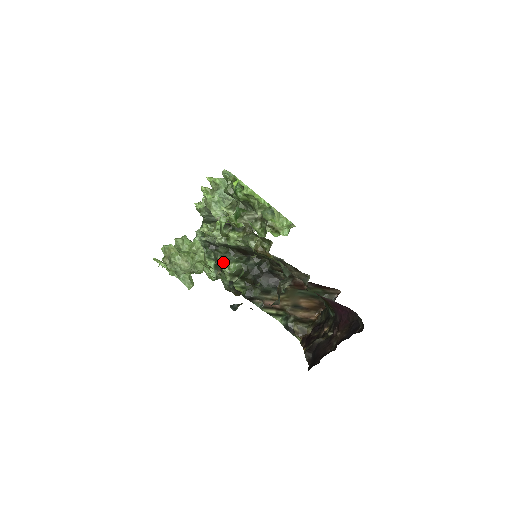
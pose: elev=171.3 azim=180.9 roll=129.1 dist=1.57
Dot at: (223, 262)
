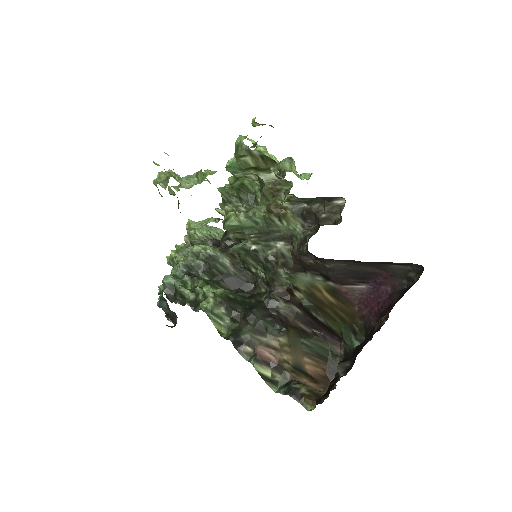
Dot at: (205, 285)
